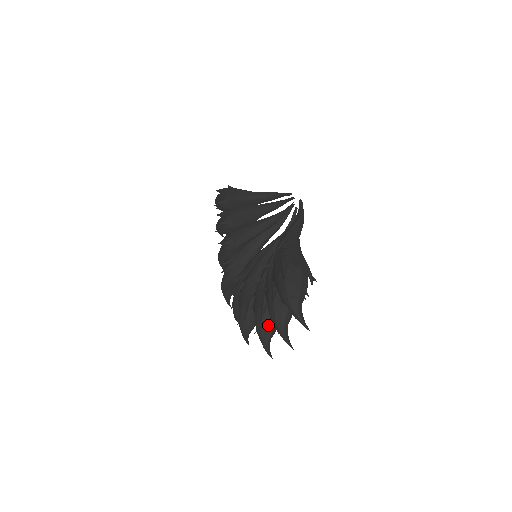
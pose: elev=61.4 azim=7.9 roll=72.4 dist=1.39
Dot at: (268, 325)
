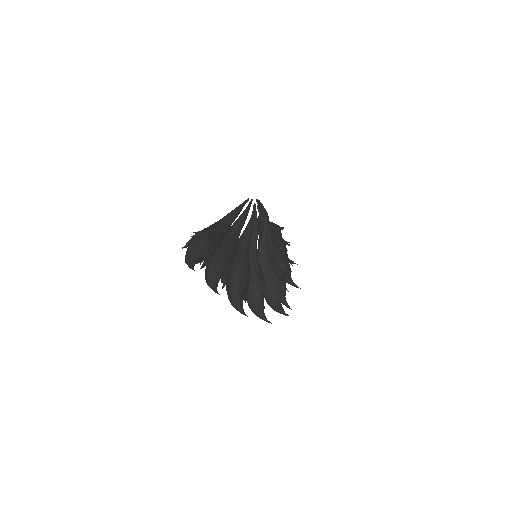
Dot at: (229, 291)
